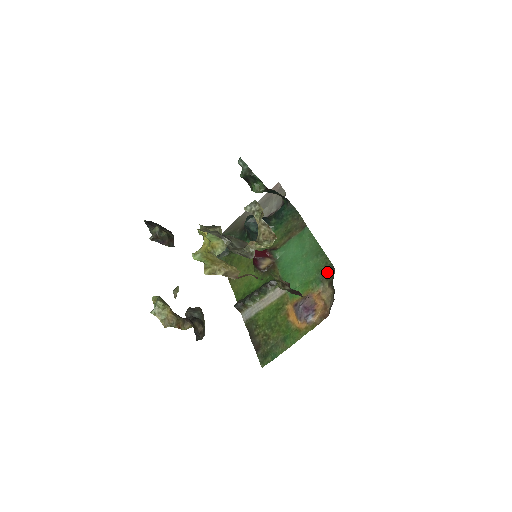
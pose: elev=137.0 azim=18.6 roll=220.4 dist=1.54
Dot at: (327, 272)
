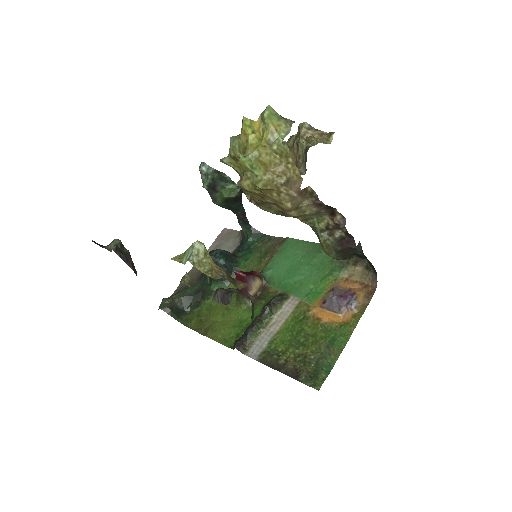
Dot at: occluded
